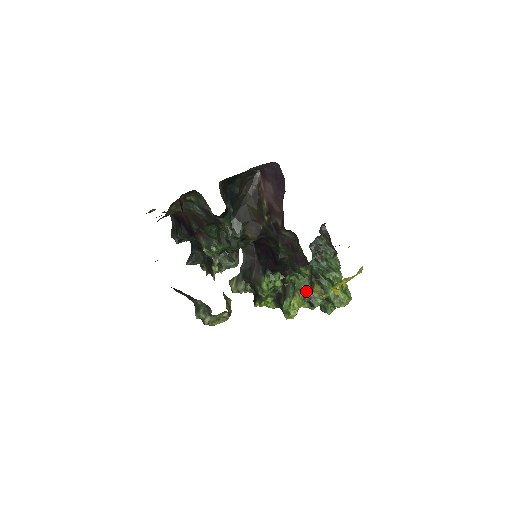
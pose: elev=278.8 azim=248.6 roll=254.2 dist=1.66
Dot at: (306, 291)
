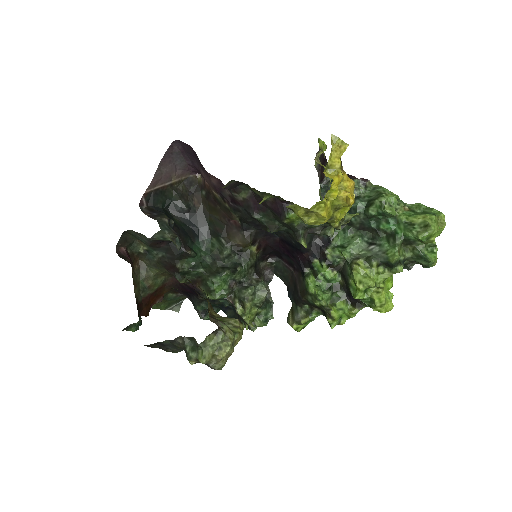
Dot at: (367, 254)
